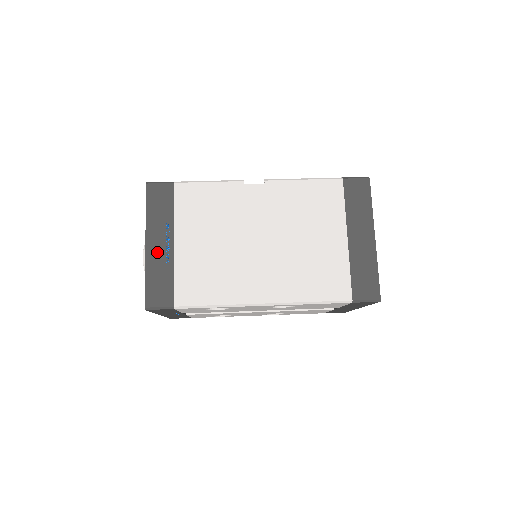
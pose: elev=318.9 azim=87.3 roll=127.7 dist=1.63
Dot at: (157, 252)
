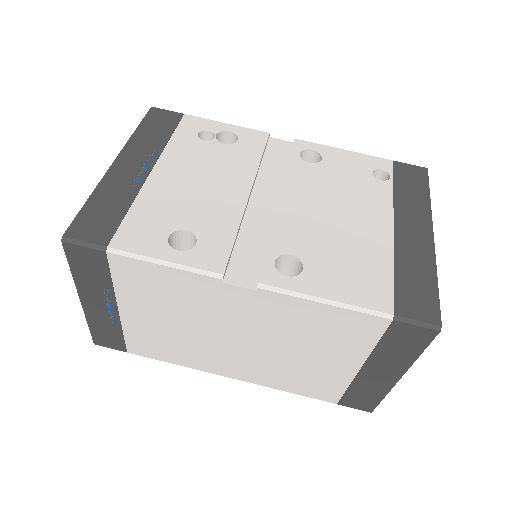
Dot at: (98, 311)
